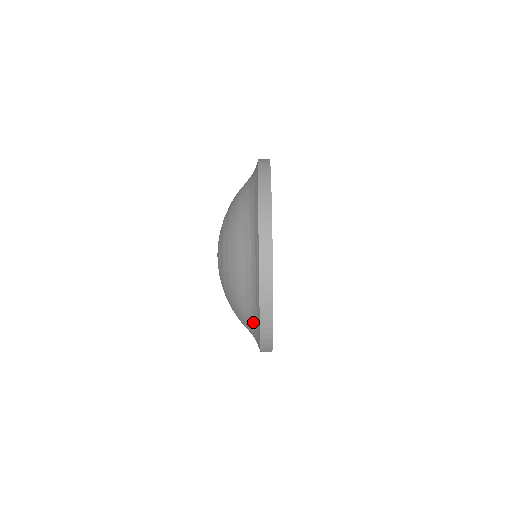
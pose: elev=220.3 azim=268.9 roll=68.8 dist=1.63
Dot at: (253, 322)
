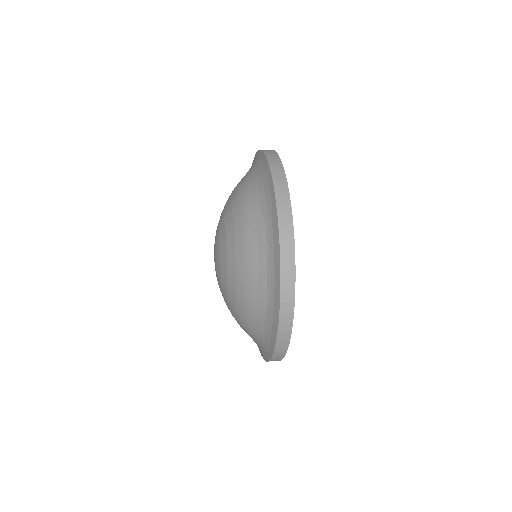
Dot at: (262, 343)
